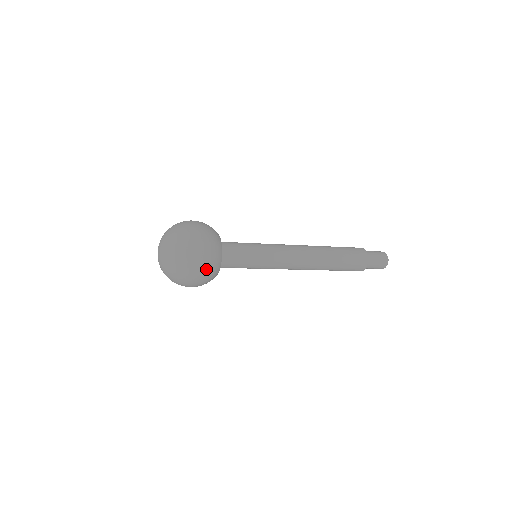
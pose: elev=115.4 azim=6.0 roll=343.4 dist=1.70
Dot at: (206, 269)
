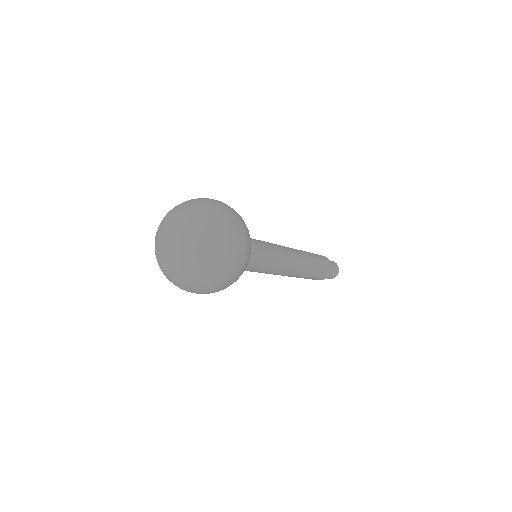
Dot at: (248, 253)
